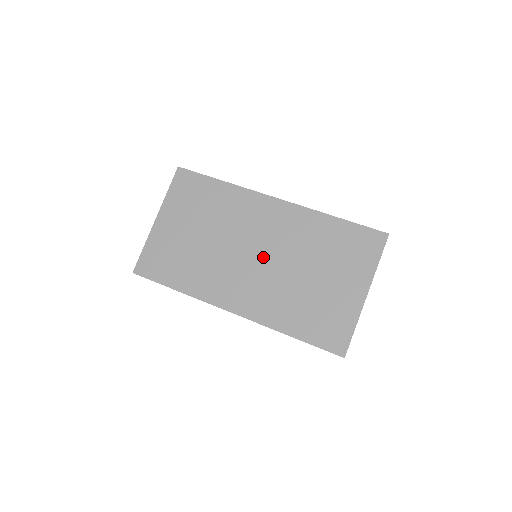
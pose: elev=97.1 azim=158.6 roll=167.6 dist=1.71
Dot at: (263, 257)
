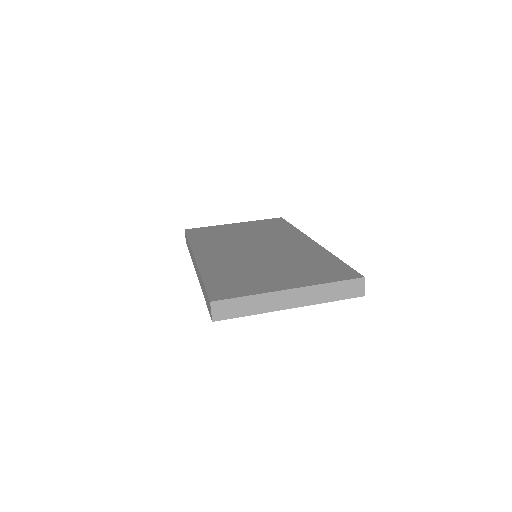
Dot at: (258, 251)
